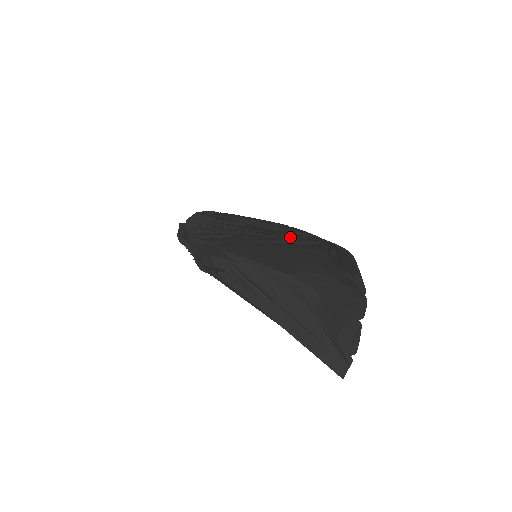
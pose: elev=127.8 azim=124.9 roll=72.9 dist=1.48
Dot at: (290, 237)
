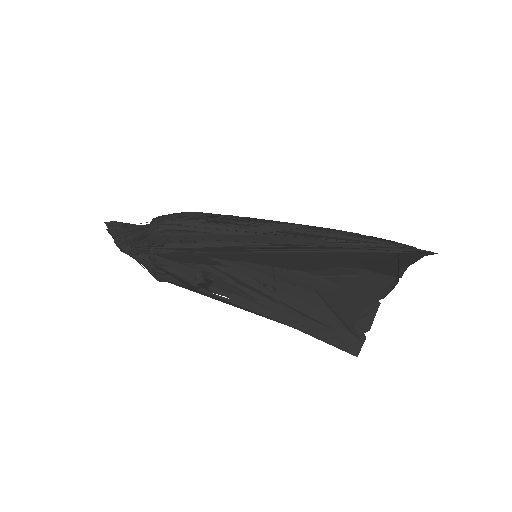
Dot at: (360, 246)
